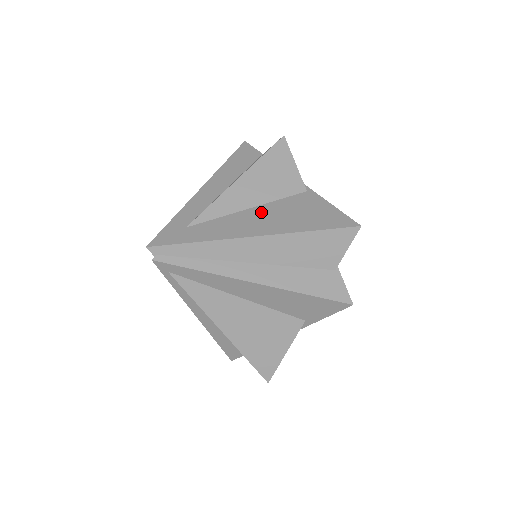
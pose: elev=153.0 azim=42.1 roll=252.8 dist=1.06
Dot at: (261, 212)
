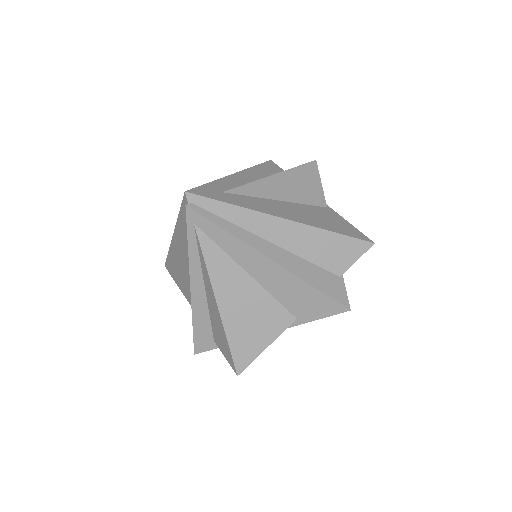
Dot at: (289, 206)
